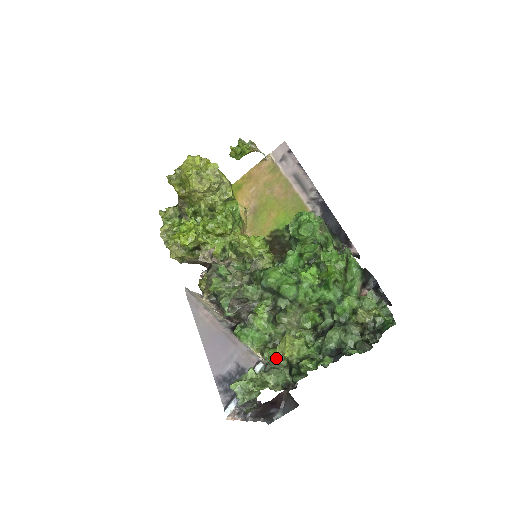
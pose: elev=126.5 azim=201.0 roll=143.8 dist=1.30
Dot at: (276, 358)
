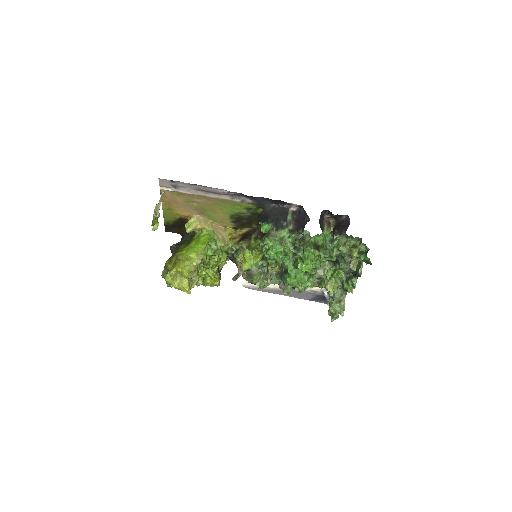
Dot at: occluded
